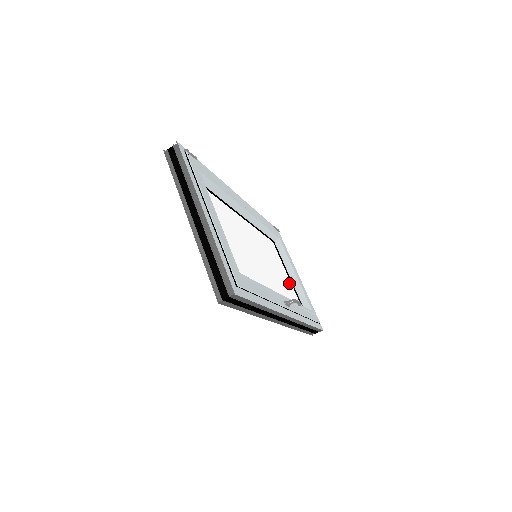
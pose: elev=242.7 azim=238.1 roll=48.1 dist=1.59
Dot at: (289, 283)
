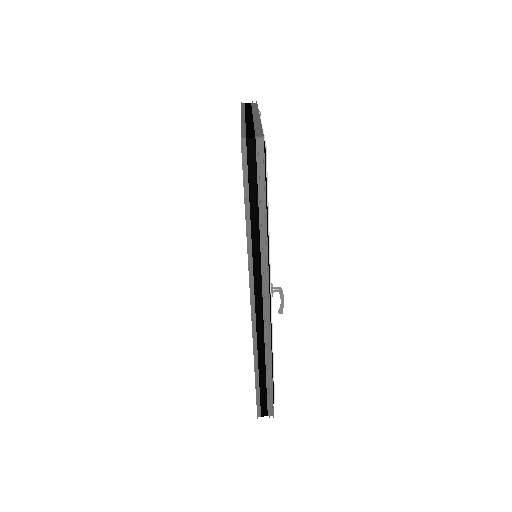
Dot at: occluded
